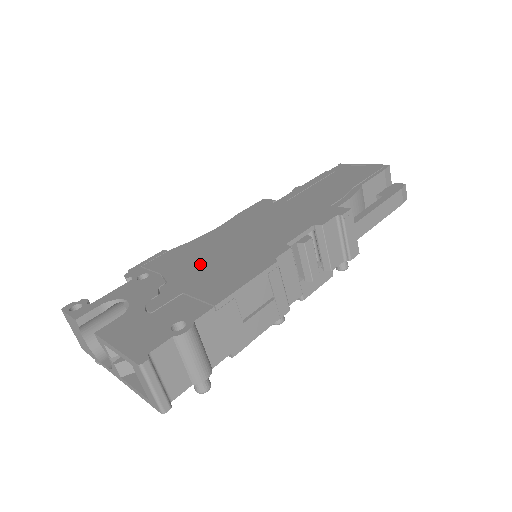
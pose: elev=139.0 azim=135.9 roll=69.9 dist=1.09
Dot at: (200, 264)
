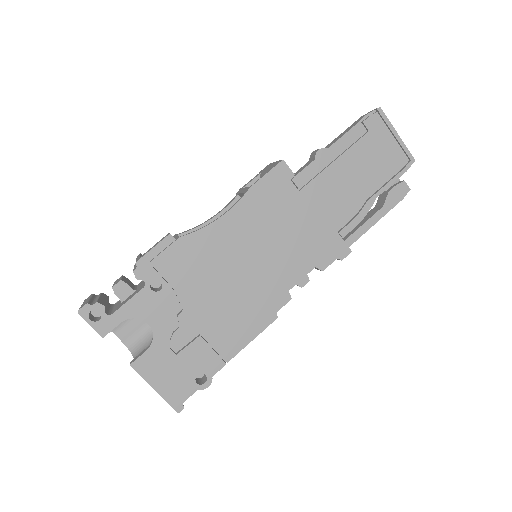
Dot at: (213, 290)
